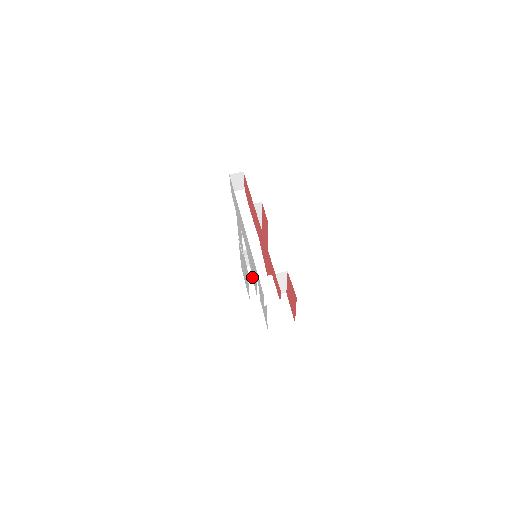
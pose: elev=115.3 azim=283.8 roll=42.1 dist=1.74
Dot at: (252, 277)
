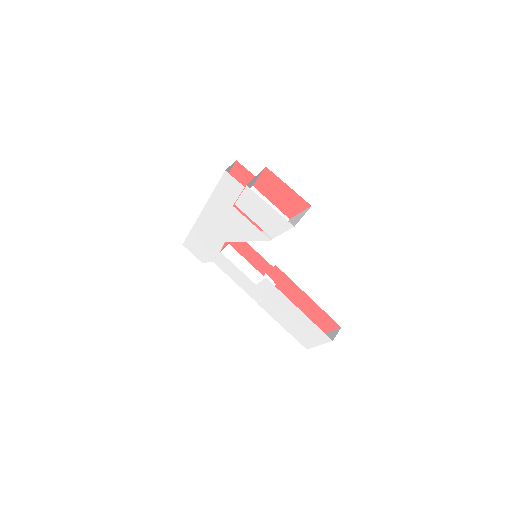
Dot at: occluded
